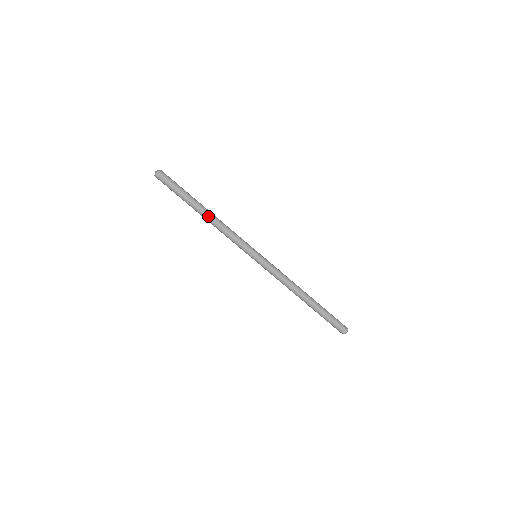
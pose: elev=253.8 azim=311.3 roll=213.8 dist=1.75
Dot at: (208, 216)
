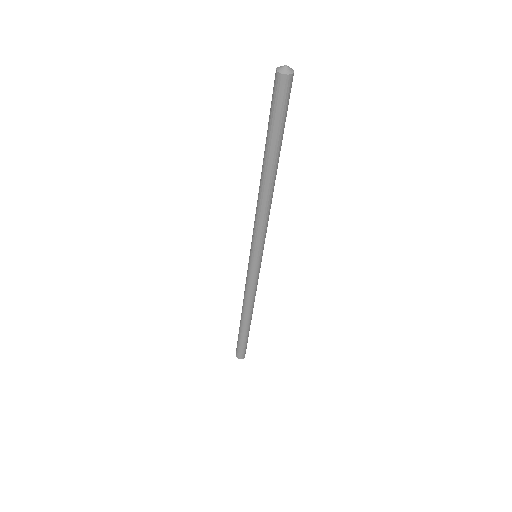
Dot at: (263, 183)
